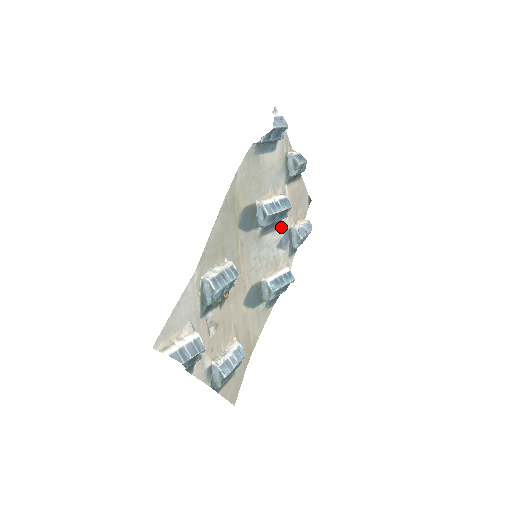
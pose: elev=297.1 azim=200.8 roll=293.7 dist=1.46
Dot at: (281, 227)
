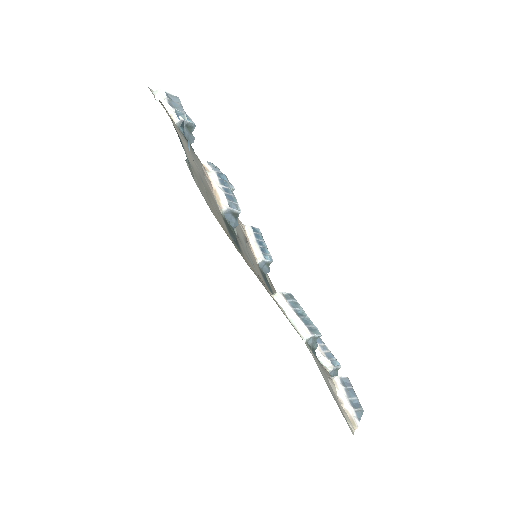
Dot at: occluded
